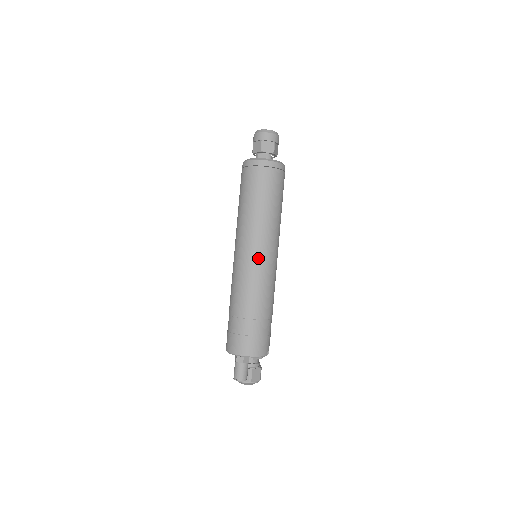
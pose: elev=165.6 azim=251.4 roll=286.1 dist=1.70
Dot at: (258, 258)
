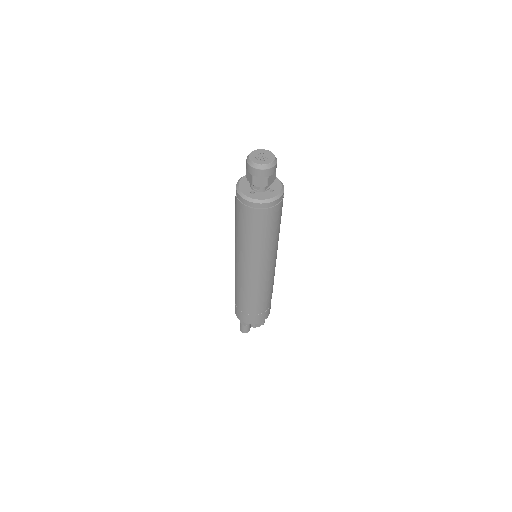
Dot at: (252, 273)
